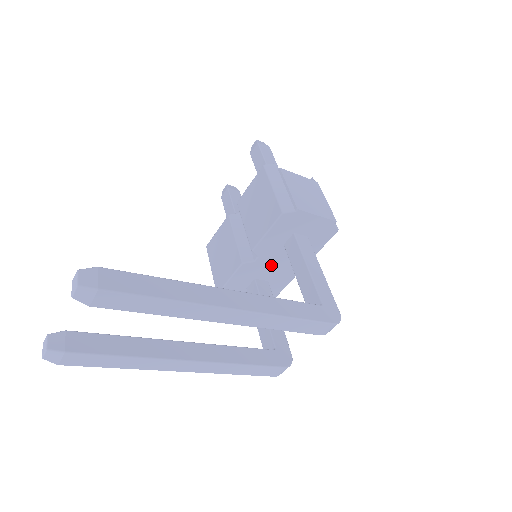
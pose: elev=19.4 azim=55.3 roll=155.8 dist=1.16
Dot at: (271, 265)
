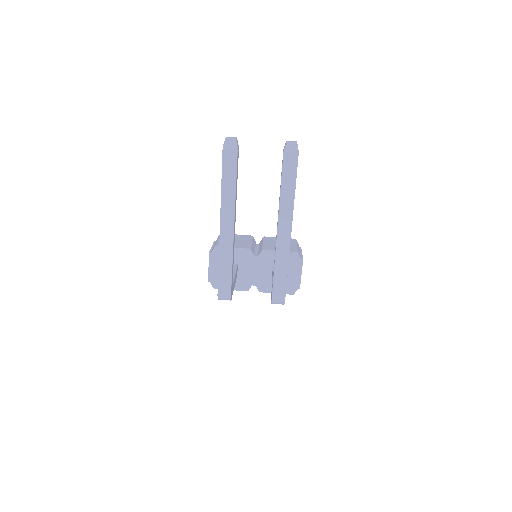
Dot at: (253, 269)
